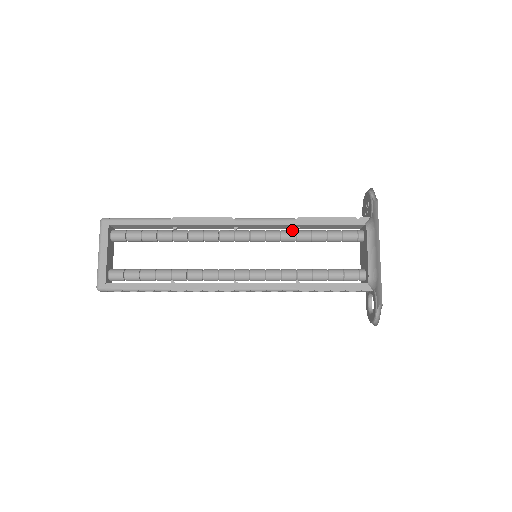
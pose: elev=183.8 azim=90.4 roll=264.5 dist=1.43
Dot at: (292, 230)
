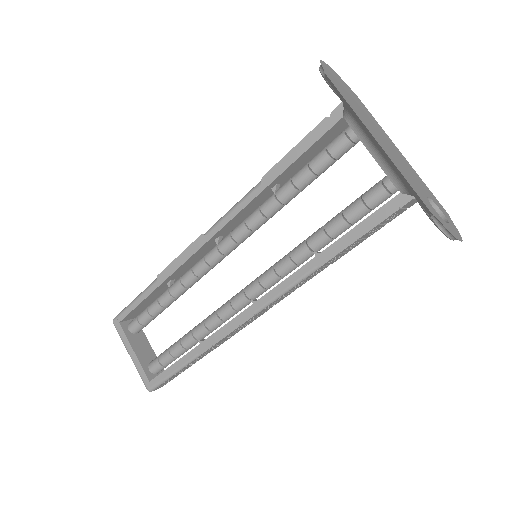
Dot at: (270, 196)
